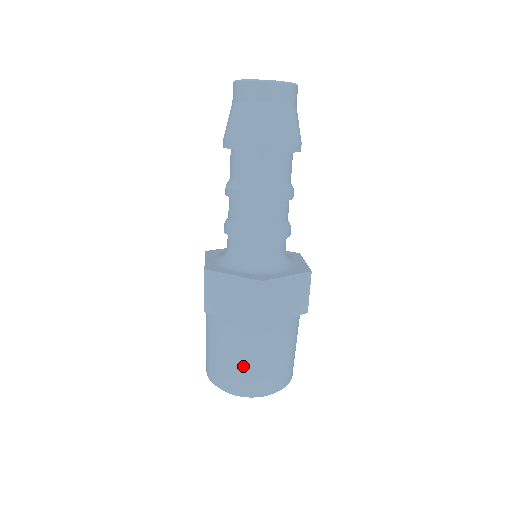
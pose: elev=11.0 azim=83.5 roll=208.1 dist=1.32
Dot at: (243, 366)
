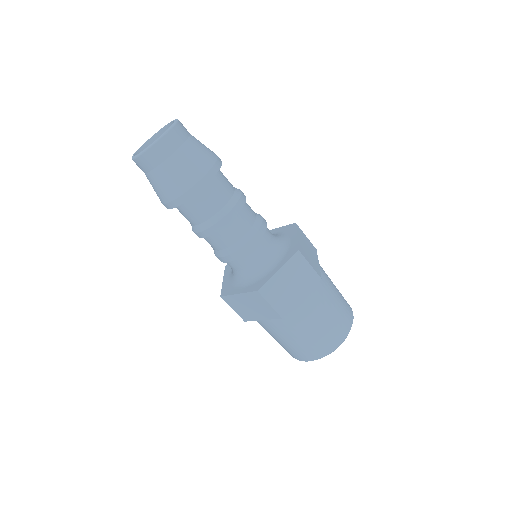
Dot at: (298, 343)
